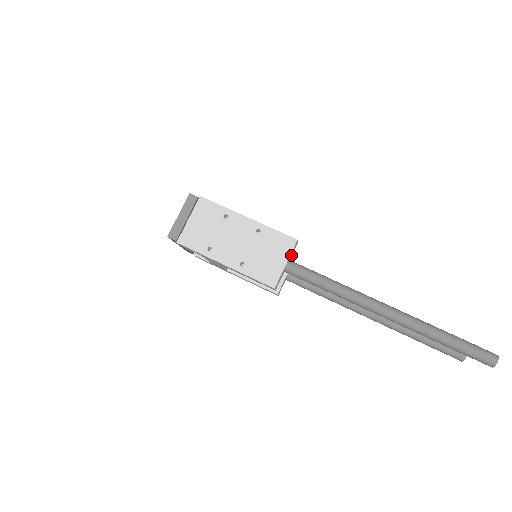
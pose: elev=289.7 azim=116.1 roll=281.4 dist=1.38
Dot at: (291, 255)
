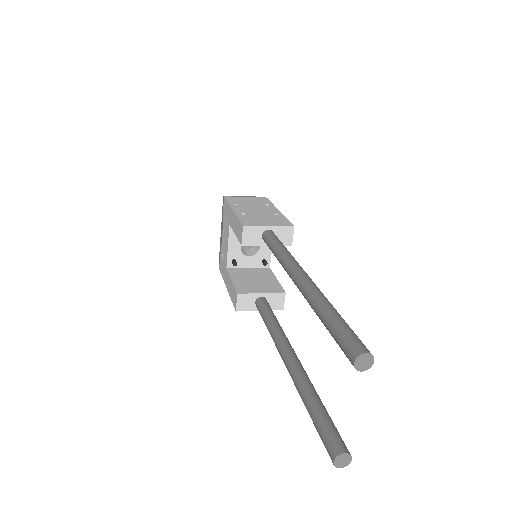
Dot at: (279, 239)
